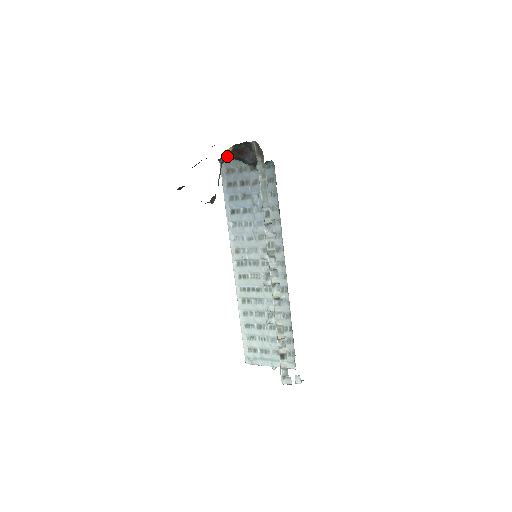
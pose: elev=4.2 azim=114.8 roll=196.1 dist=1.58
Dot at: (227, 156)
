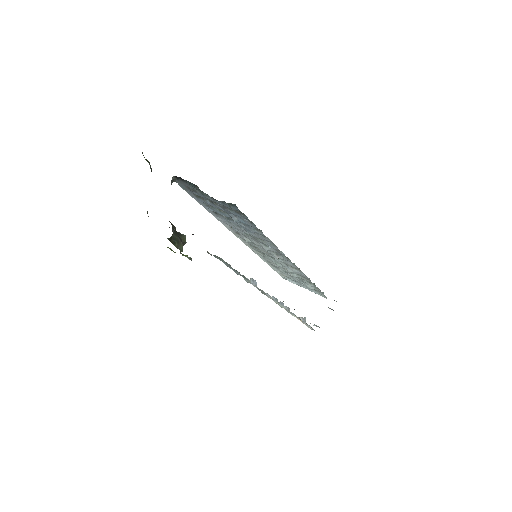
Dot at: (172, 235)
